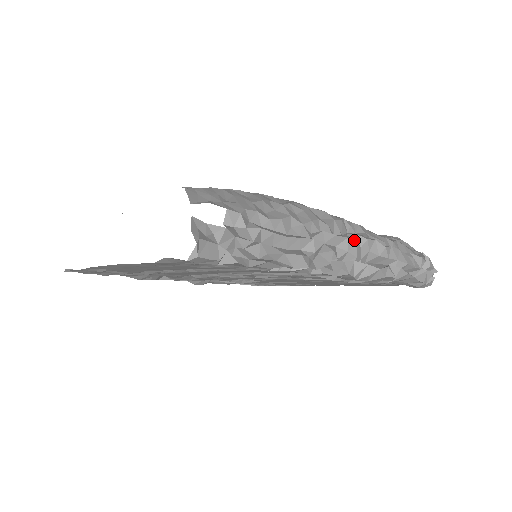
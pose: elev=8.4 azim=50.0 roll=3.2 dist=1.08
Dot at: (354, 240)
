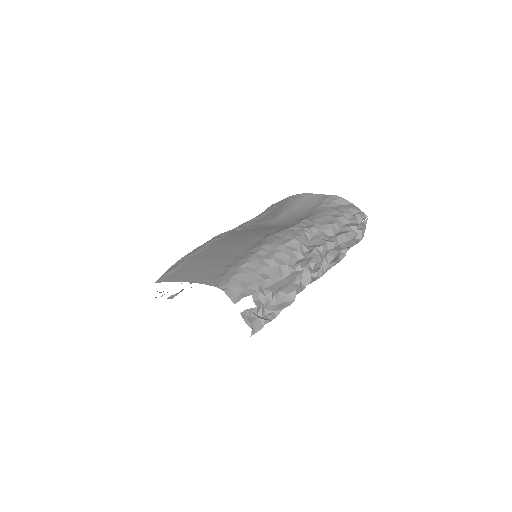
Dot at: (317, 254)
